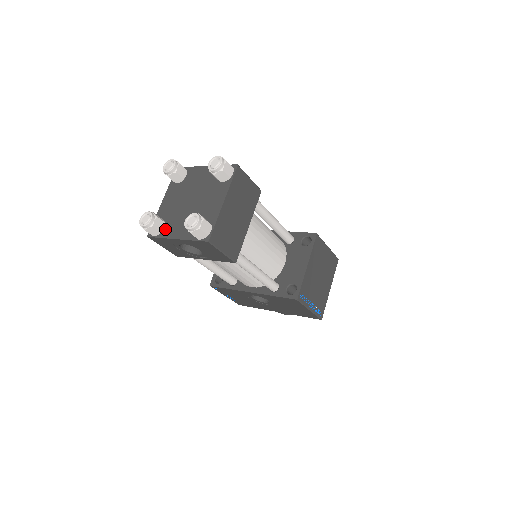
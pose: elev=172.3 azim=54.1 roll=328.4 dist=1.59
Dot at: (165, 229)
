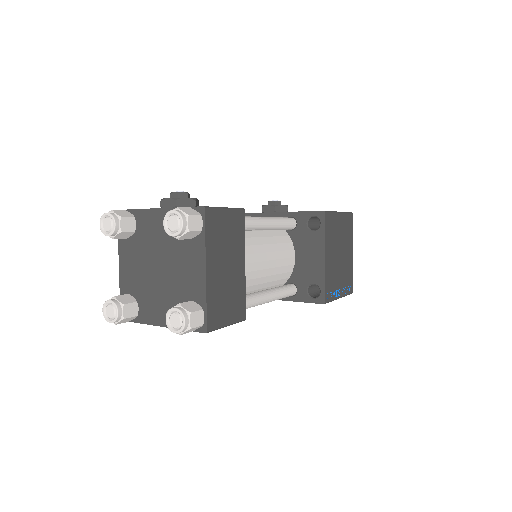
Dot at: (140, 310)
